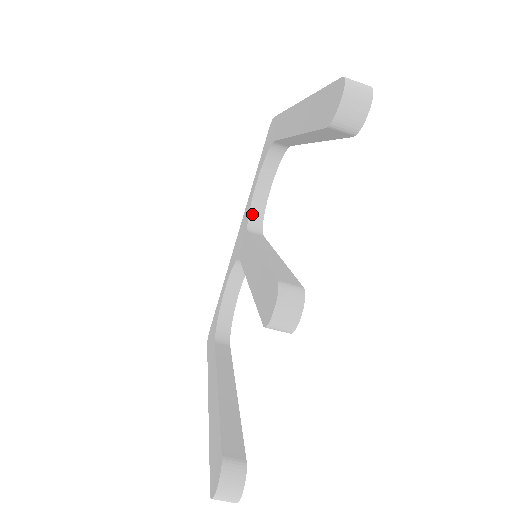
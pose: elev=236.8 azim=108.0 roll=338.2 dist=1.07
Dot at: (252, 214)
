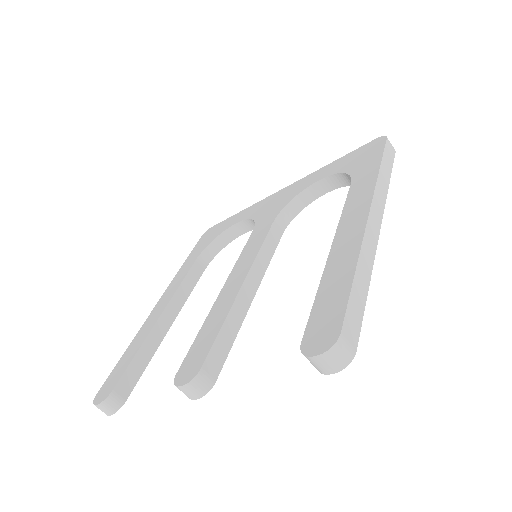
Dot at: (295, 201)
